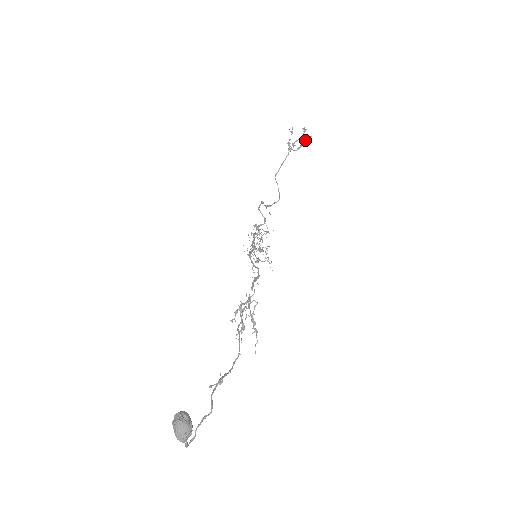
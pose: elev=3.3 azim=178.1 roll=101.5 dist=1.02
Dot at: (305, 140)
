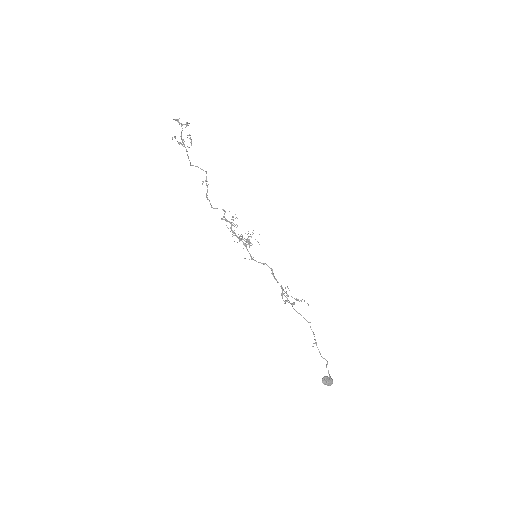
Dot at: (185, 127)
